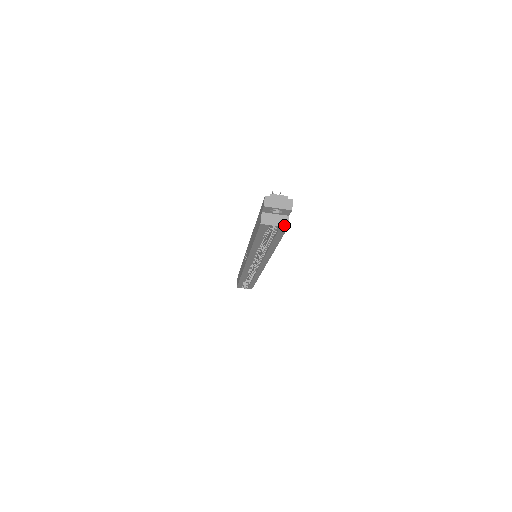
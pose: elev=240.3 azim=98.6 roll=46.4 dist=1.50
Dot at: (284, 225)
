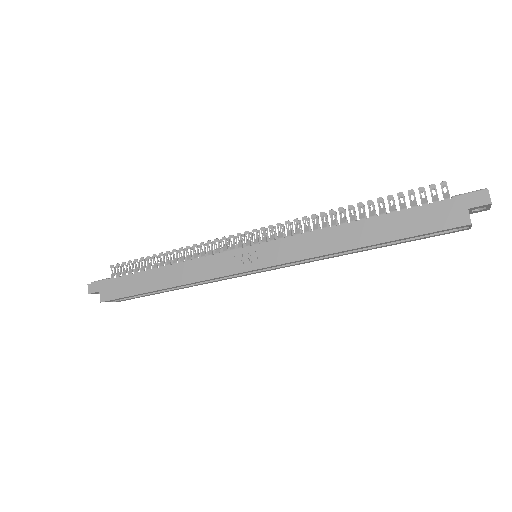
Dot at: occluded
